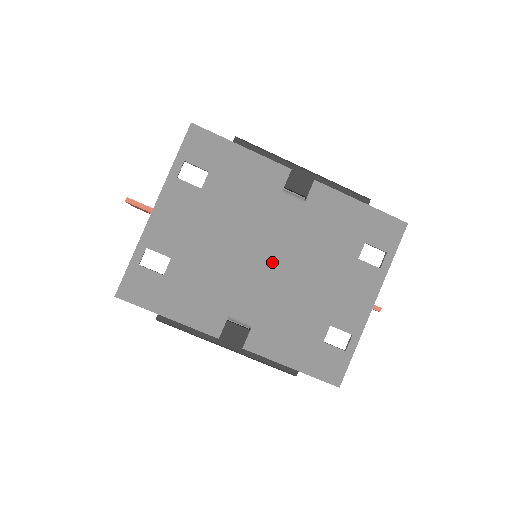
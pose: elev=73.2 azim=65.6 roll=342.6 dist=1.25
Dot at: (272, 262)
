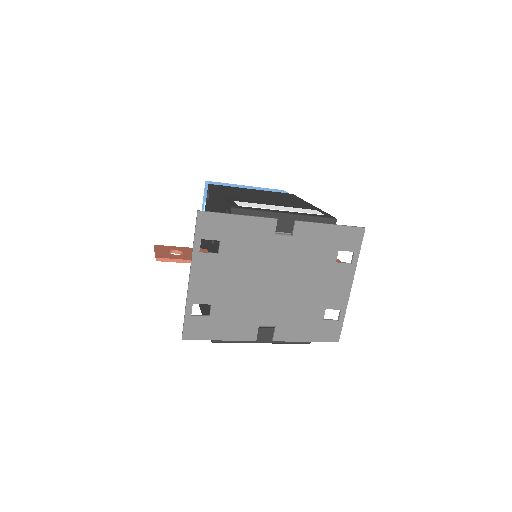
Dot at: (279, 284)
